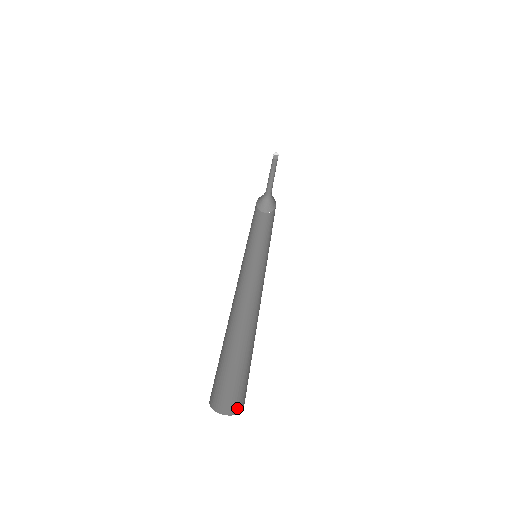
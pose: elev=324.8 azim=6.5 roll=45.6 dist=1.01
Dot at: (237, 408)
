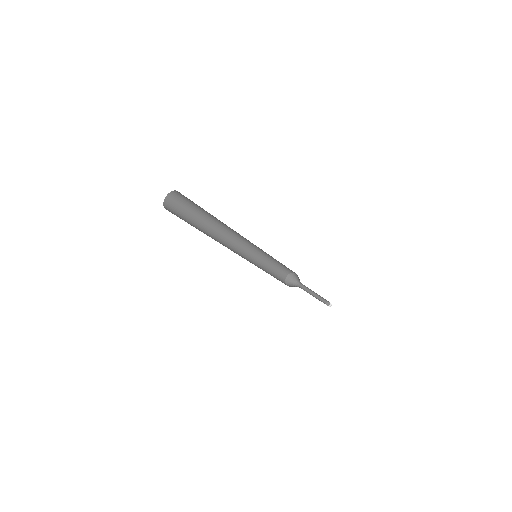
Dot at: occluded
